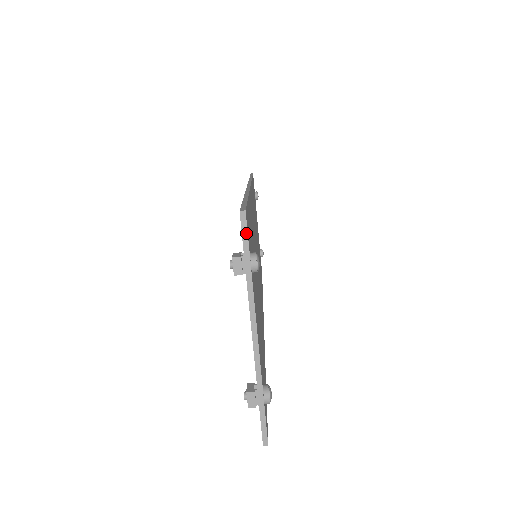
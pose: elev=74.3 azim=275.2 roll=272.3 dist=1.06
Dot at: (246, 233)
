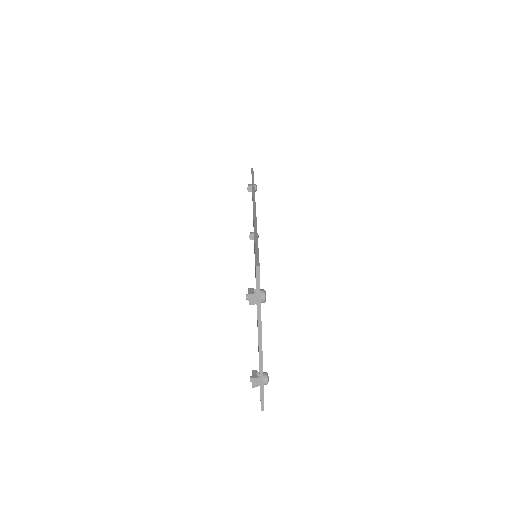
Dot at: (259, 280)
